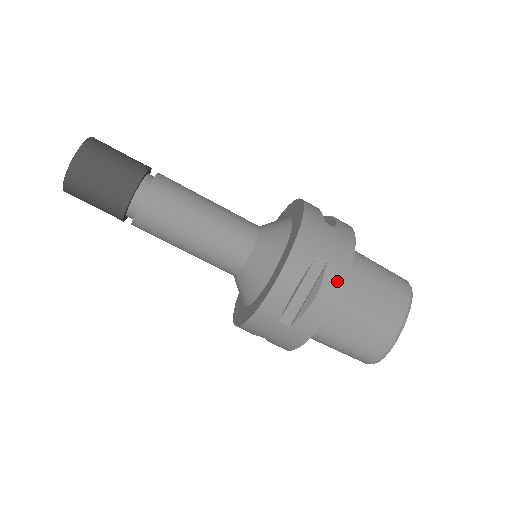
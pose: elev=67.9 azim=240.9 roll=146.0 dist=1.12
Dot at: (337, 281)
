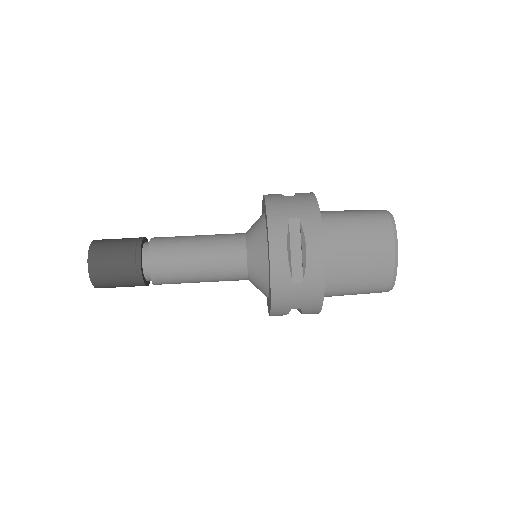
Dot at: occluded
